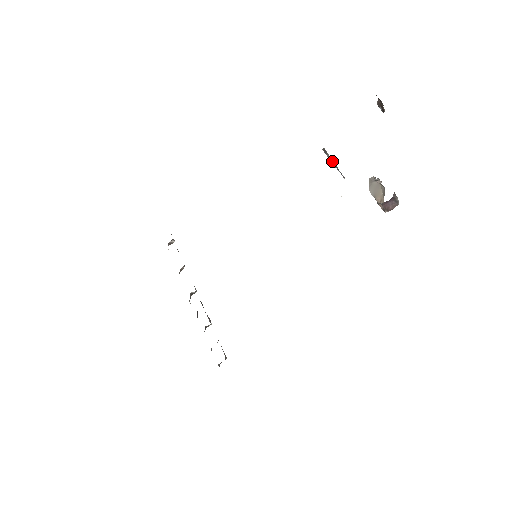
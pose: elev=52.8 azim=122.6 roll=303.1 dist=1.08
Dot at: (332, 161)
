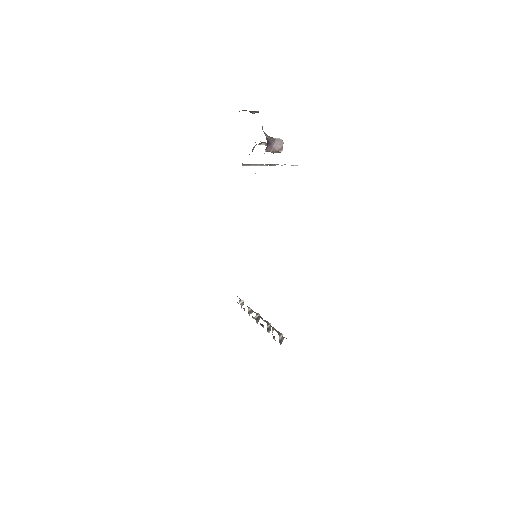
Dot at: (264, 165)
